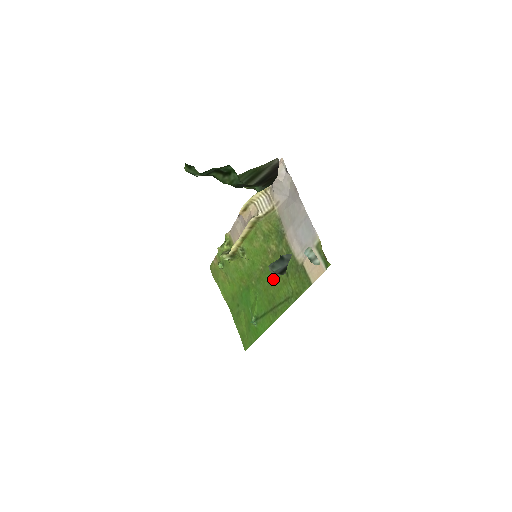
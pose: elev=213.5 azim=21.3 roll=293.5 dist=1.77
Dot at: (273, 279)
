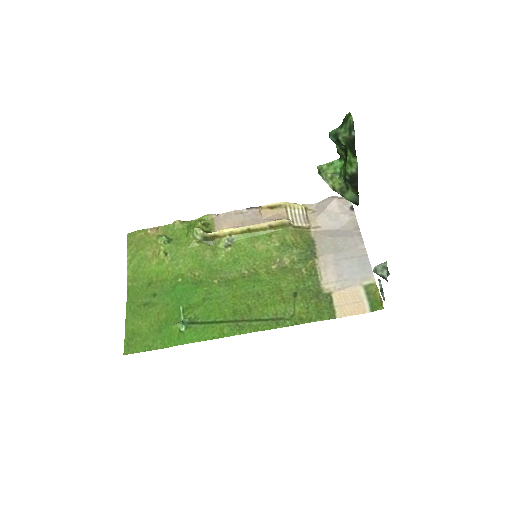
Dot at: (262, 290)
